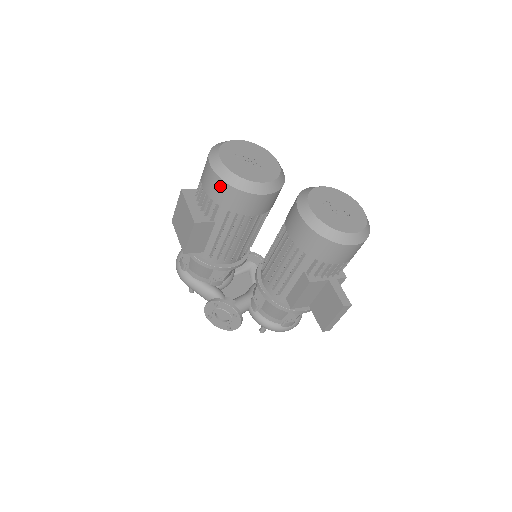
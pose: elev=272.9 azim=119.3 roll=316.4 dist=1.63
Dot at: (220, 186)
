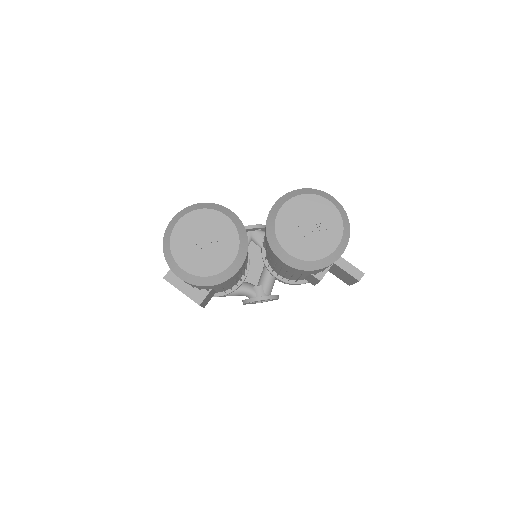
Dot at: (201, 287)
